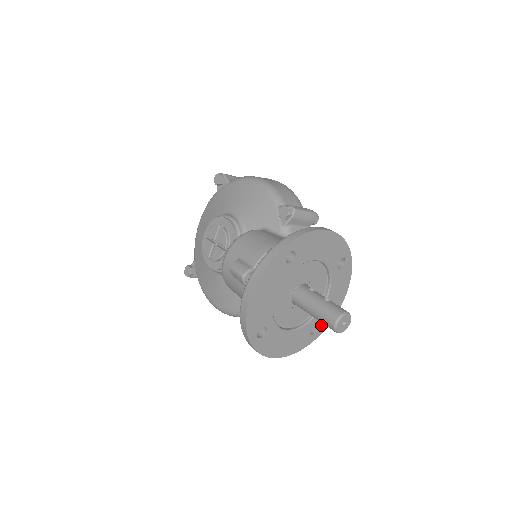
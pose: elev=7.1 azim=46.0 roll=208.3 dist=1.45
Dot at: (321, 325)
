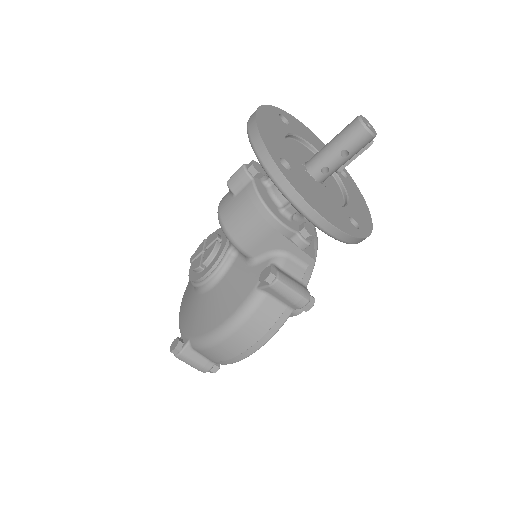
Dot at: (360, 225)
